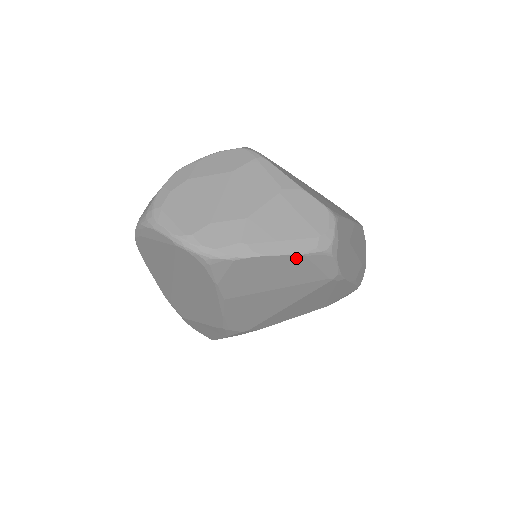
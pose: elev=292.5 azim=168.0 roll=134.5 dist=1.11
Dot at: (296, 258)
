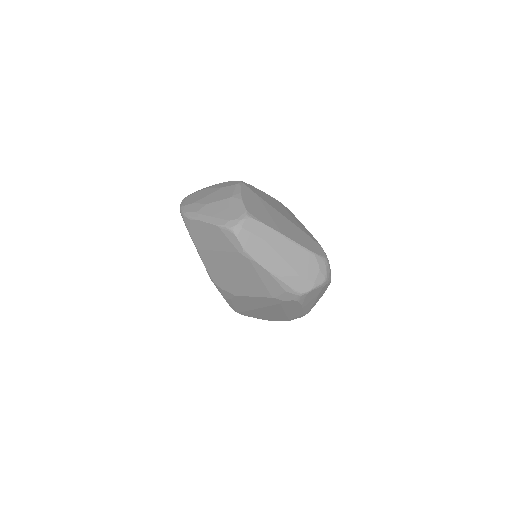
Dot at: (215, 228)
